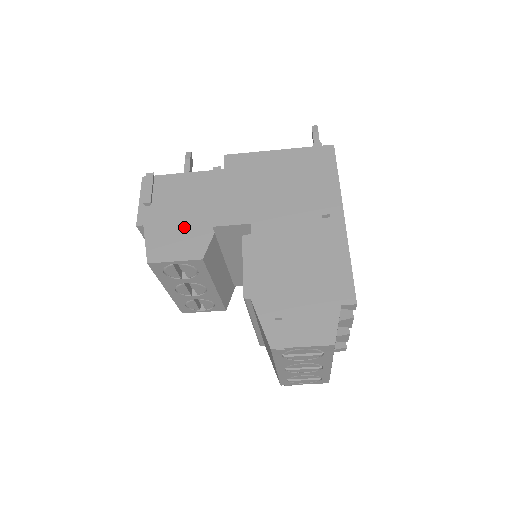
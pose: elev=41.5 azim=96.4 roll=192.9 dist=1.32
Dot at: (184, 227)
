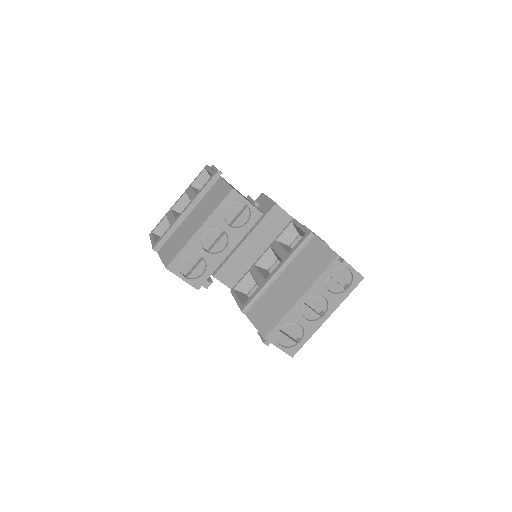
Dot at: occluded
